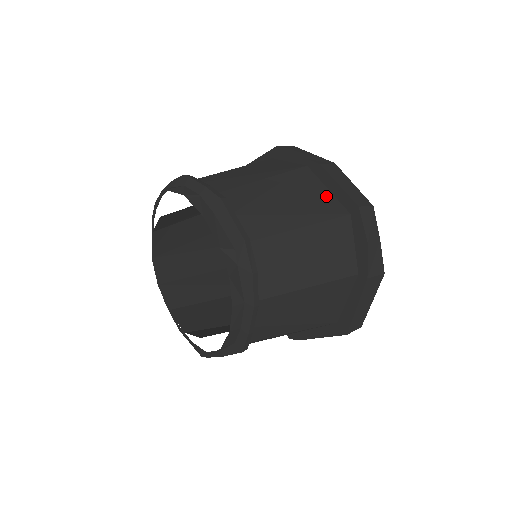
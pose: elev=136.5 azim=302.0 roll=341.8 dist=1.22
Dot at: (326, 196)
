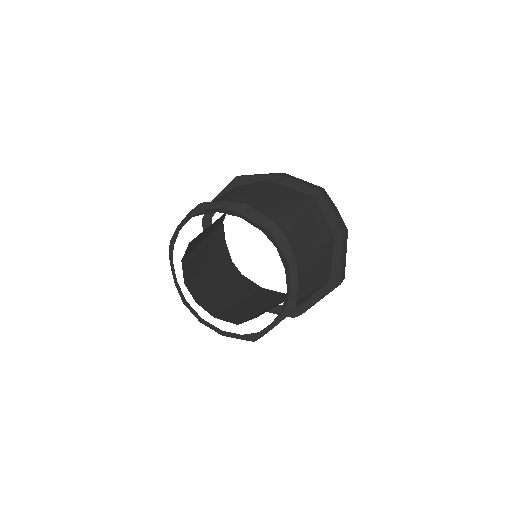
Dot at: (293, 192)
